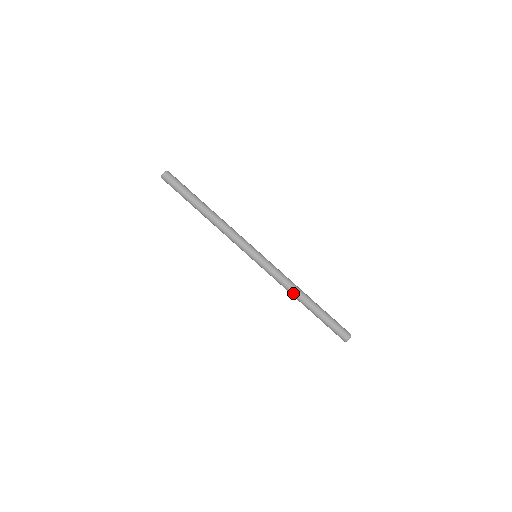
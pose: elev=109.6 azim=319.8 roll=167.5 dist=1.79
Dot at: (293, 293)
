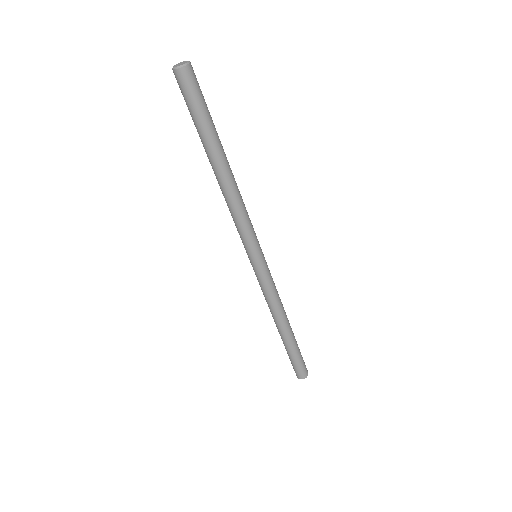
Dot at: (276, 317)
